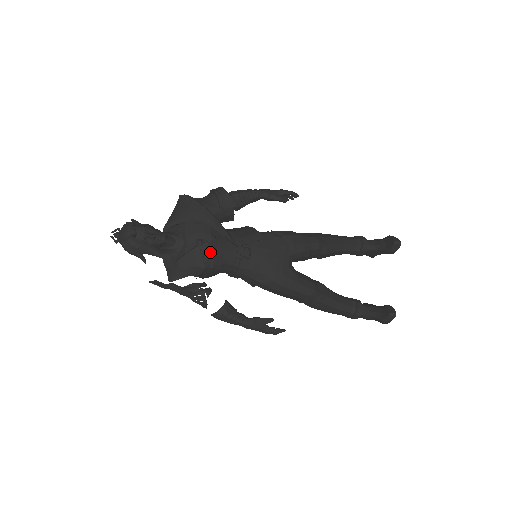
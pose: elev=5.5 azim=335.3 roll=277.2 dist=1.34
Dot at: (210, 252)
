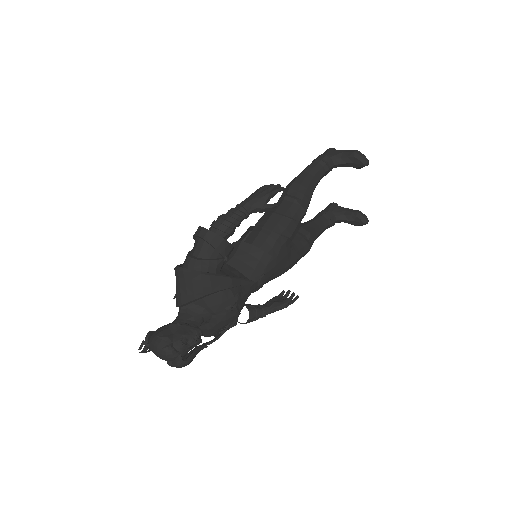
Dot at: (238, 307)
